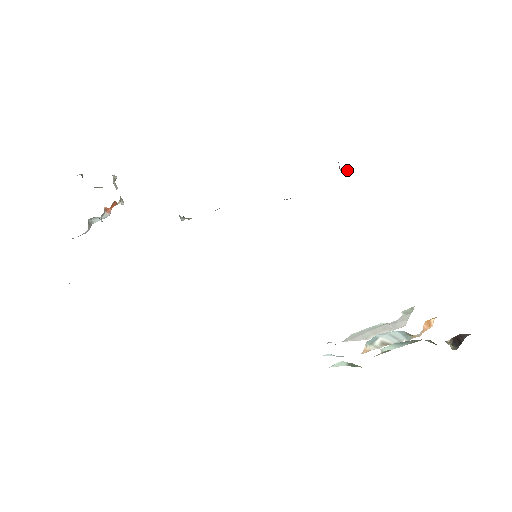
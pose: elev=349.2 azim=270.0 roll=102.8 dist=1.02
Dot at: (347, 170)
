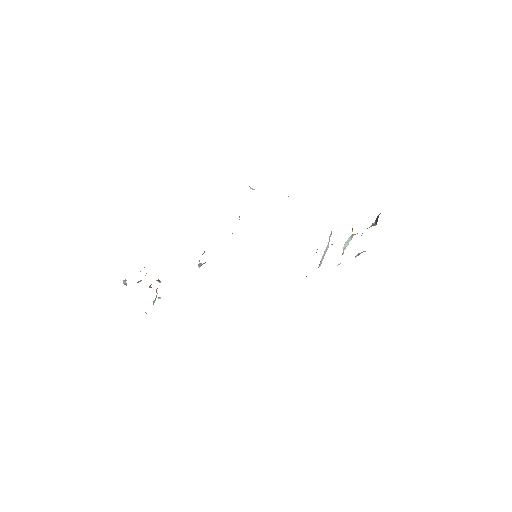
Dot at: occluded
